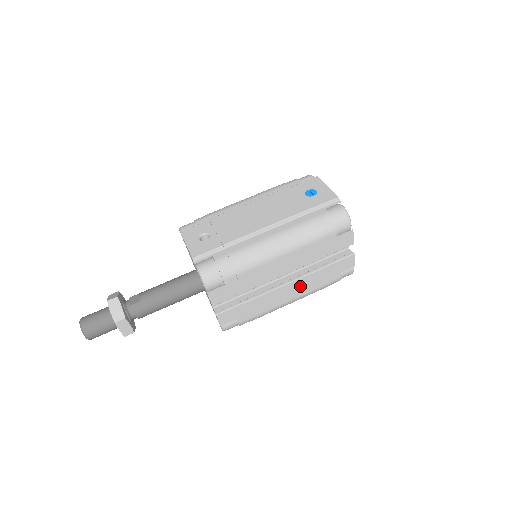
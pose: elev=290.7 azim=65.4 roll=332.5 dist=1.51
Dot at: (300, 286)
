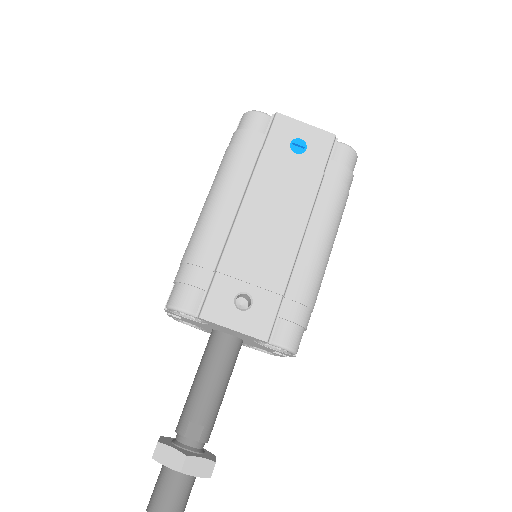
Dot at: occluded
